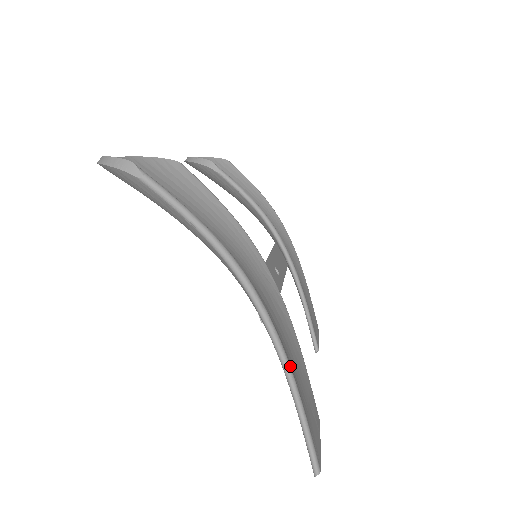
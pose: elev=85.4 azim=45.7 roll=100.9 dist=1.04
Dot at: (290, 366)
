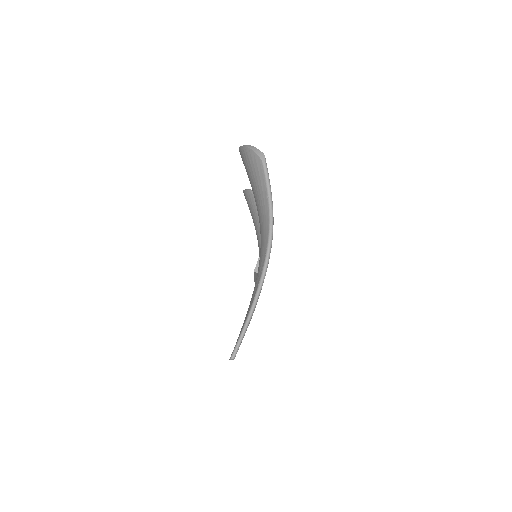
Dot at: occluded
